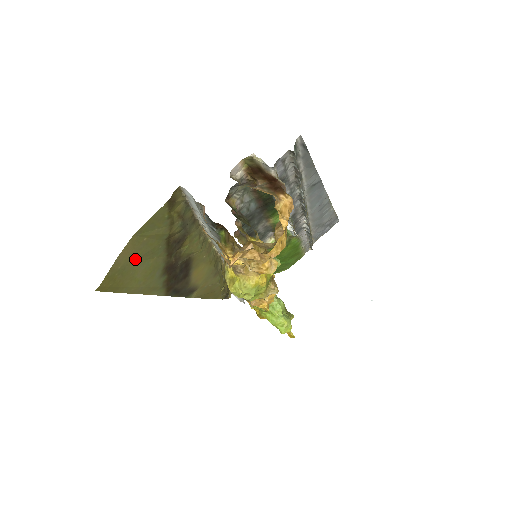
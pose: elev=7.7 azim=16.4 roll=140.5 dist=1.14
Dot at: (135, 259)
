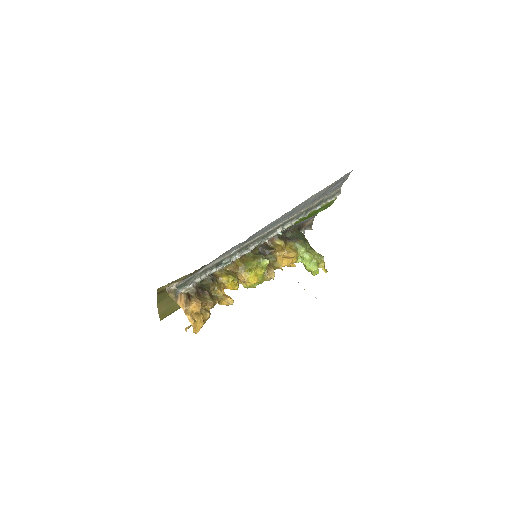
Dot at: (170, 303)
